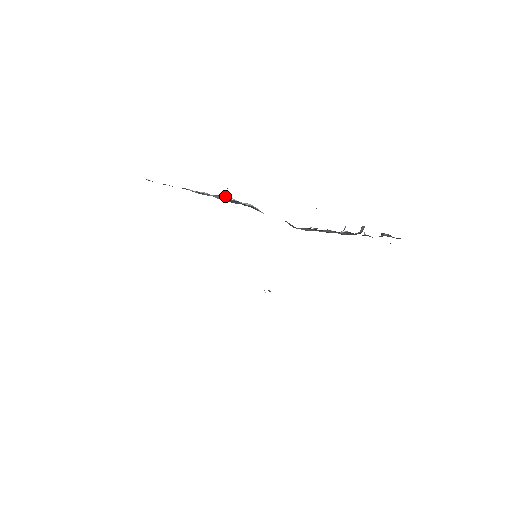
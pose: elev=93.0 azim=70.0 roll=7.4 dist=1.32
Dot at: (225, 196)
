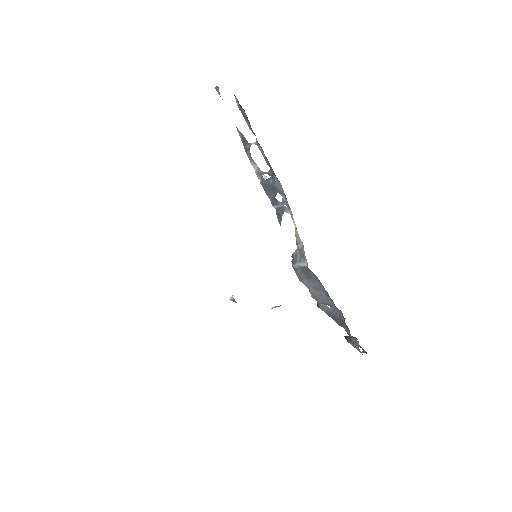
Dot at: (266, 179)
